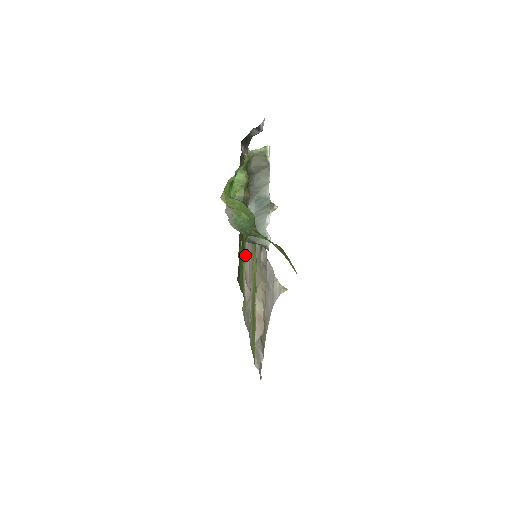
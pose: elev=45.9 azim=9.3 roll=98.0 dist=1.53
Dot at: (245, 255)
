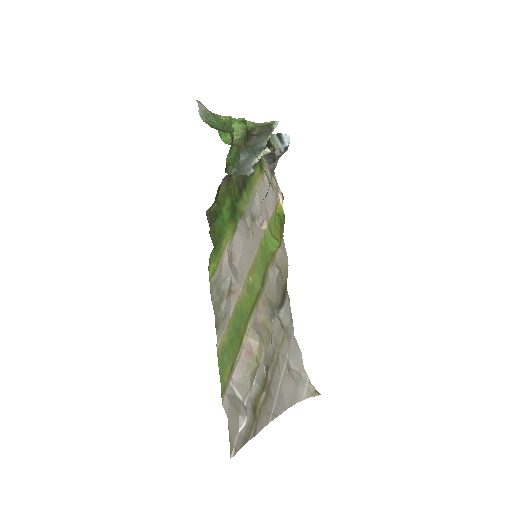
Dot at: (234, 226)
